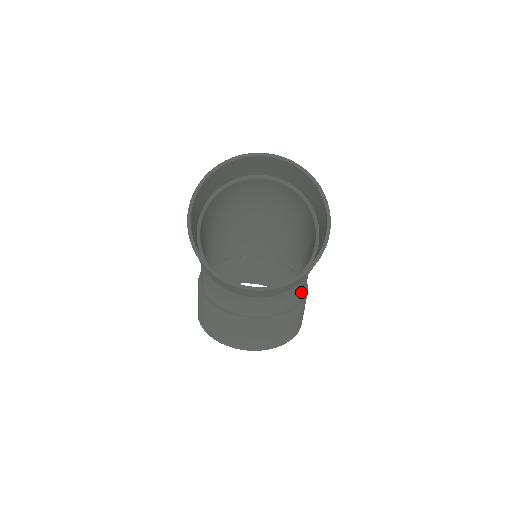
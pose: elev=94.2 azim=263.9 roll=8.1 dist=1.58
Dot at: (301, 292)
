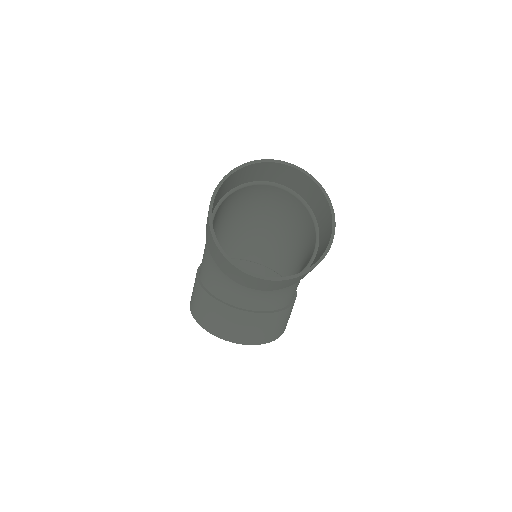
Dot at: (293, 294)
